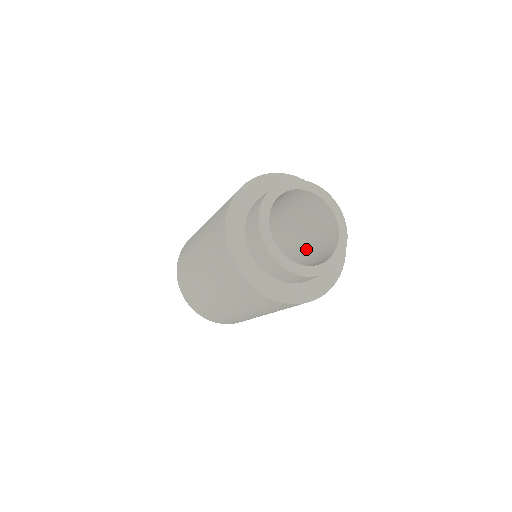
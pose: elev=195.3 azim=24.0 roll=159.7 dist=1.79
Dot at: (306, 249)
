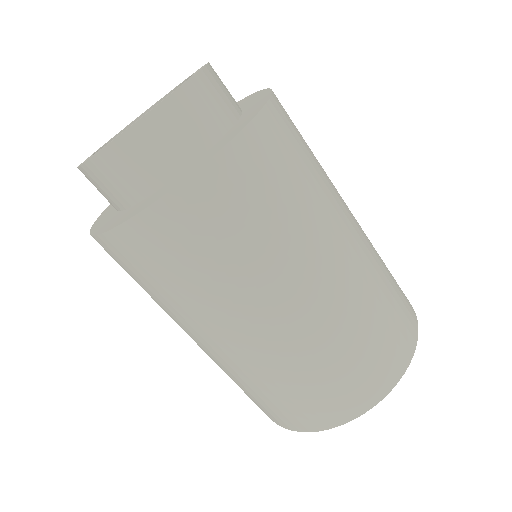
Dot at: occluded
